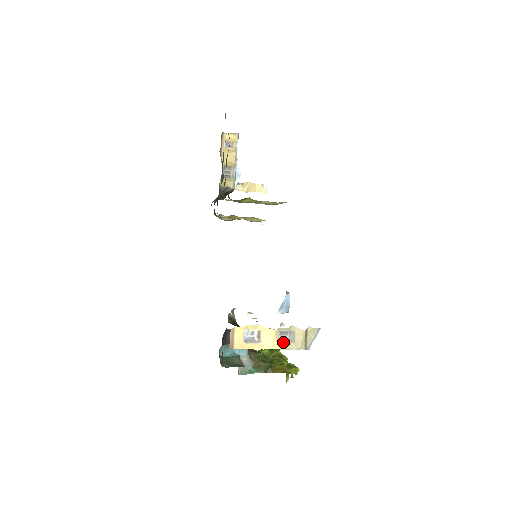
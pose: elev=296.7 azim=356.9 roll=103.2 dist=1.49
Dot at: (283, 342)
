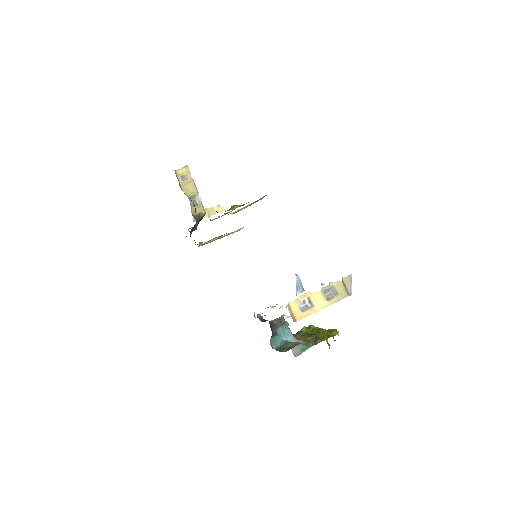
Dot at: (330, 298)
